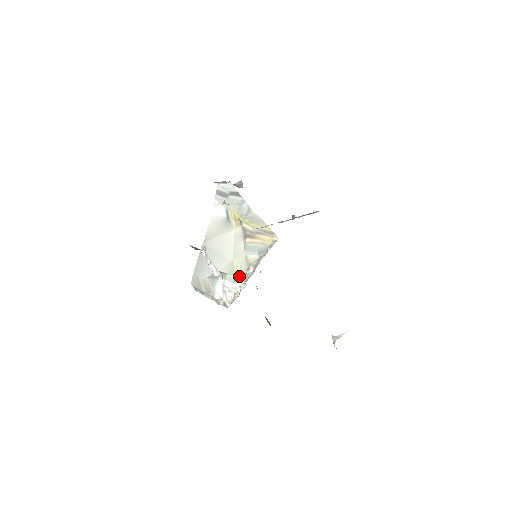
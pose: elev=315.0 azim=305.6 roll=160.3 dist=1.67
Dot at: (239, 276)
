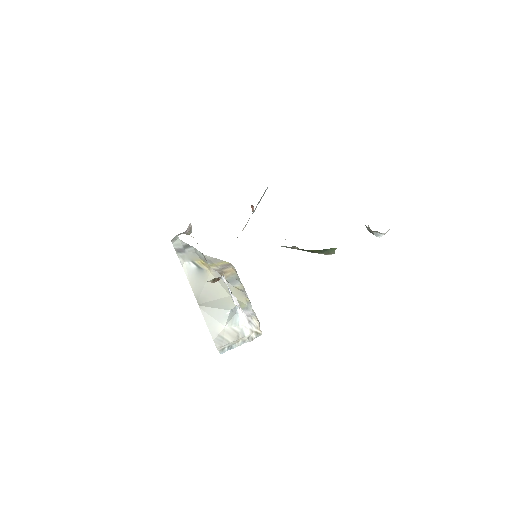
Dot at: (246, 303)
